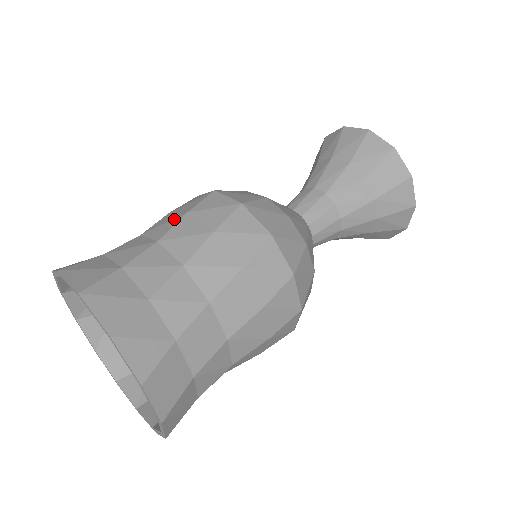
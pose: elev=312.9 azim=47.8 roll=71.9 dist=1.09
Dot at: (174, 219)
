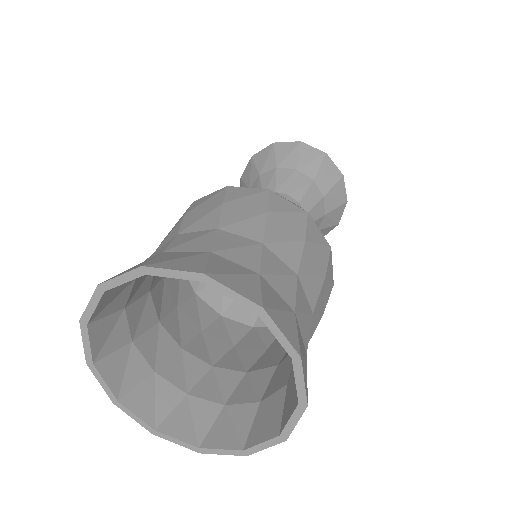
Dot at: (212, 211)
